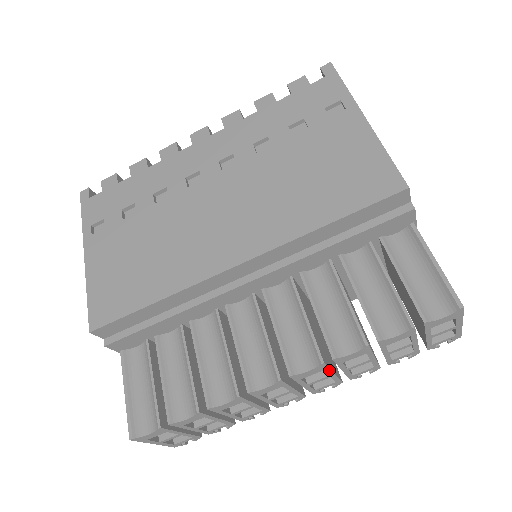
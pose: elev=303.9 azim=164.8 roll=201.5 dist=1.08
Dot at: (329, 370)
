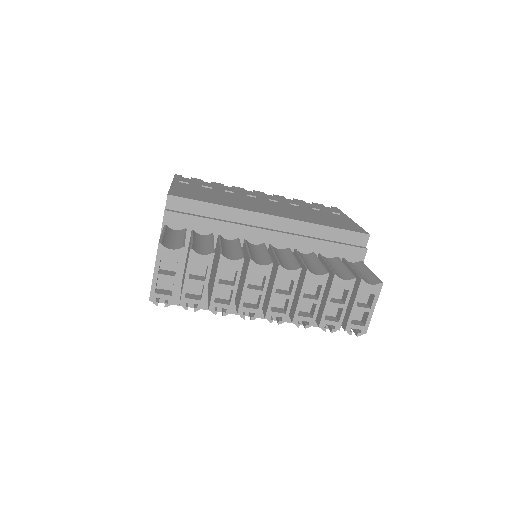
Dot at: (296, 285)
